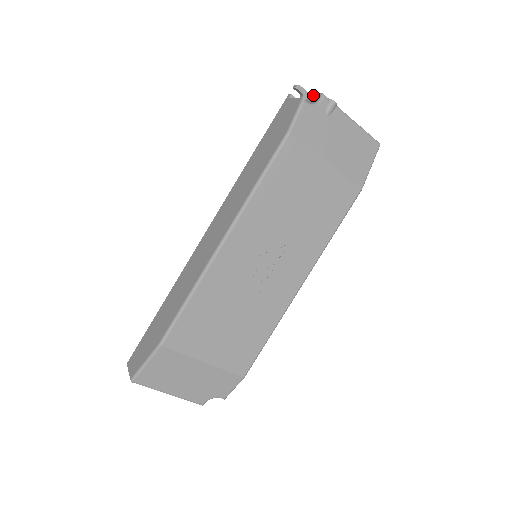
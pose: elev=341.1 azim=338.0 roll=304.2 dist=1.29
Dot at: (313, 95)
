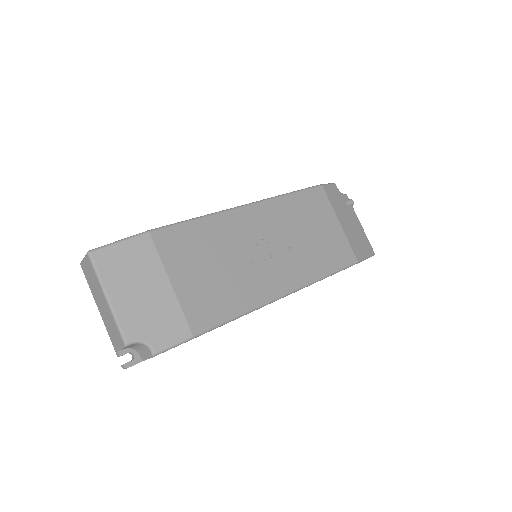
Dot at: occluded
